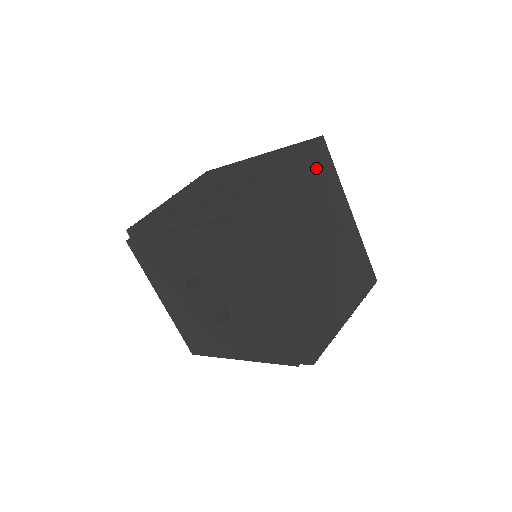
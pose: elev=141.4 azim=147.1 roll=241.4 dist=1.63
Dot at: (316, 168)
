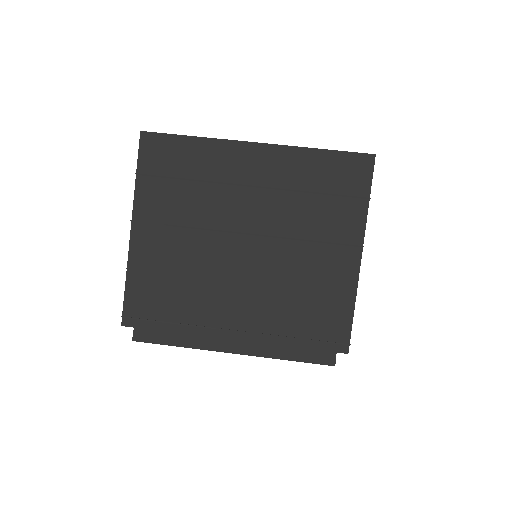
Dot at: occluded
